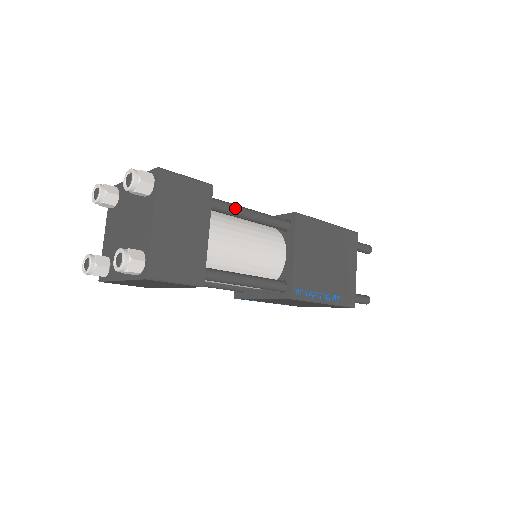
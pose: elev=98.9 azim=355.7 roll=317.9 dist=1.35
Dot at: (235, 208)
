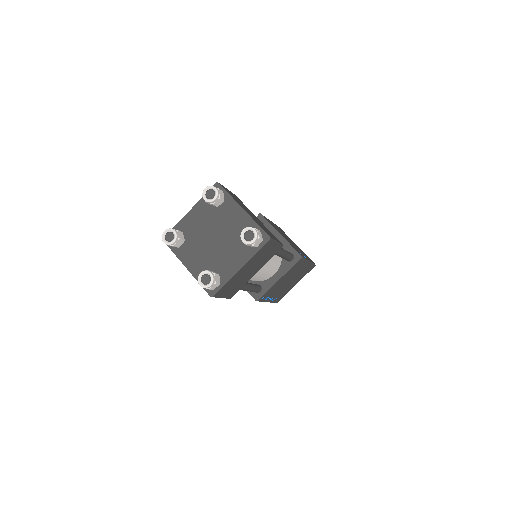
Dot at: occluded
